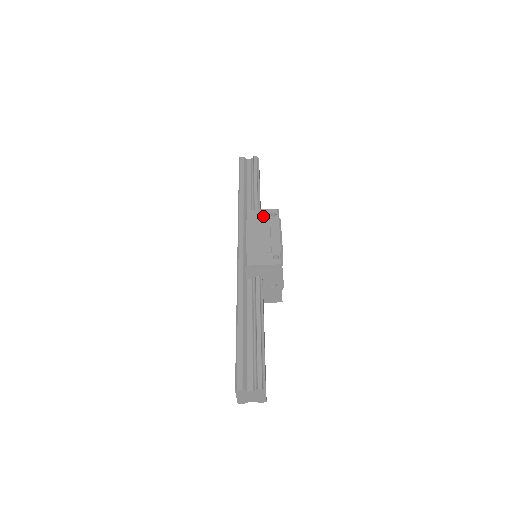
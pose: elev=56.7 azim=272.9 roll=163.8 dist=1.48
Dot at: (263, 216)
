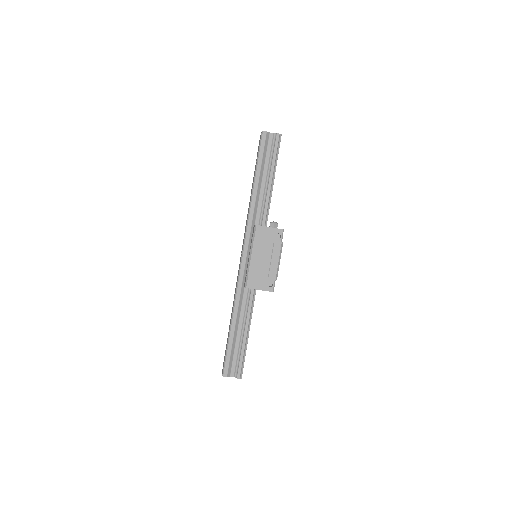
Dot at: (269, 236)
